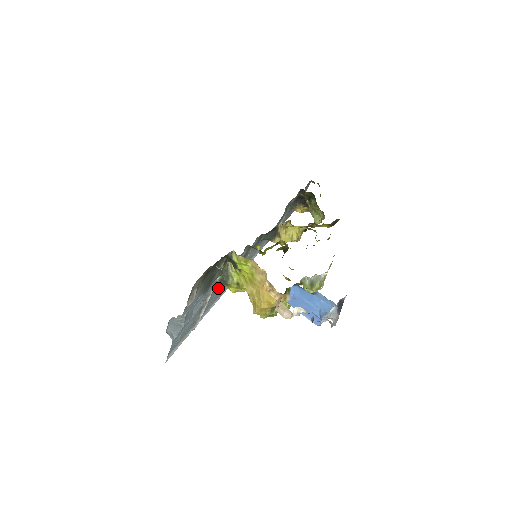
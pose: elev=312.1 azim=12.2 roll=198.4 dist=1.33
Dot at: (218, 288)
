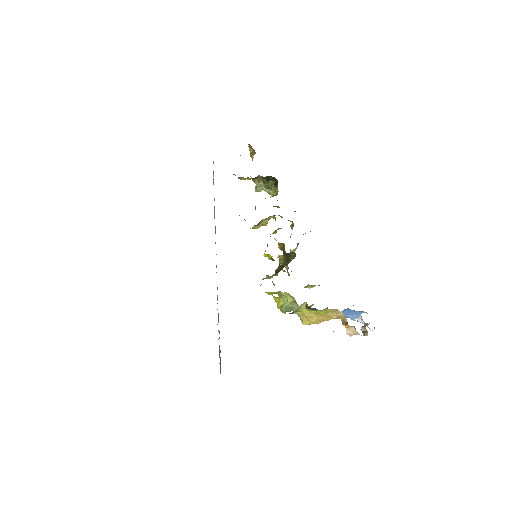
Dot at: occluded
